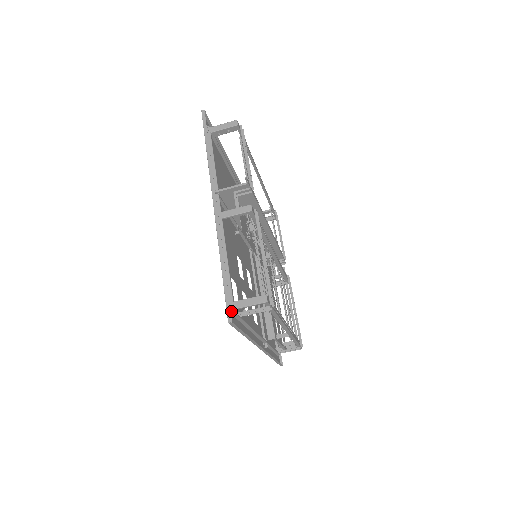
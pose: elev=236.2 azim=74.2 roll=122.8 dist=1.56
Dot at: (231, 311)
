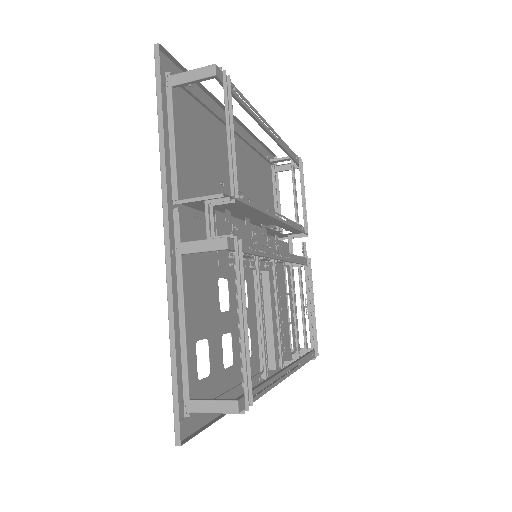
Dot at: (185, 414)
